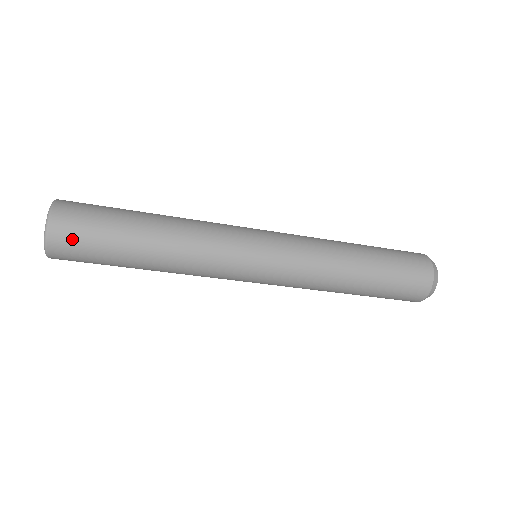
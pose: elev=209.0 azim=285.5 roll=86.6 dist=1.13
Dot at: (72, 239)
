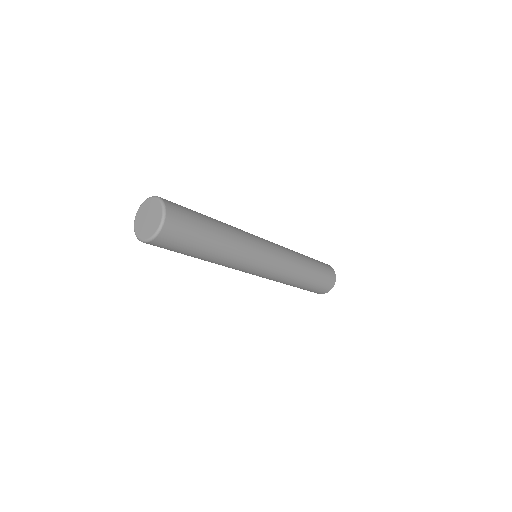
Dot at: (161, 247)
